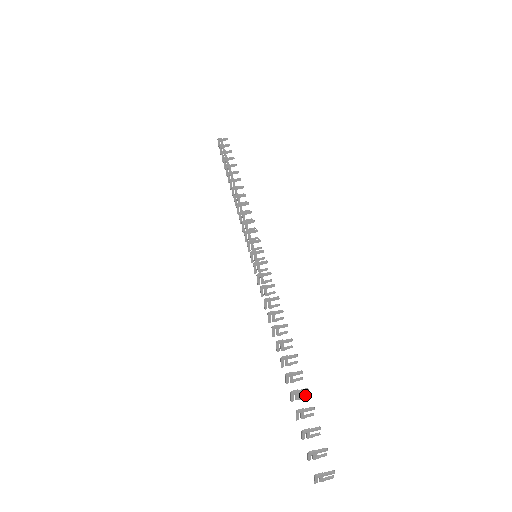
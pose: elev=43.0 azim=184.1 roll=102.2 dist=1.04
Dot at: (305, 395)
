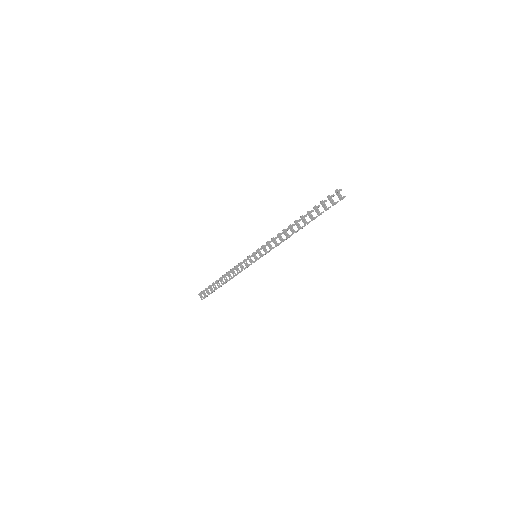
Dot at: (315, 217)
